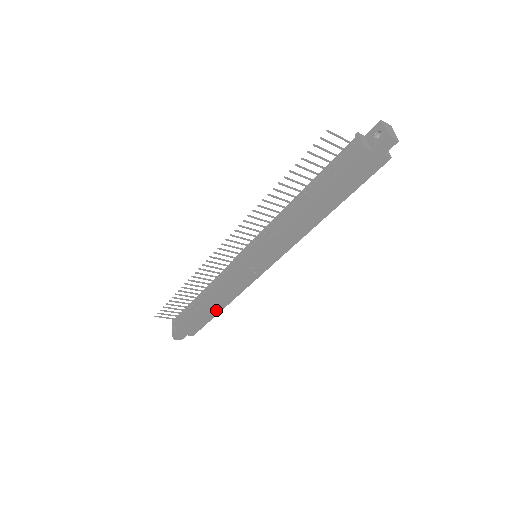
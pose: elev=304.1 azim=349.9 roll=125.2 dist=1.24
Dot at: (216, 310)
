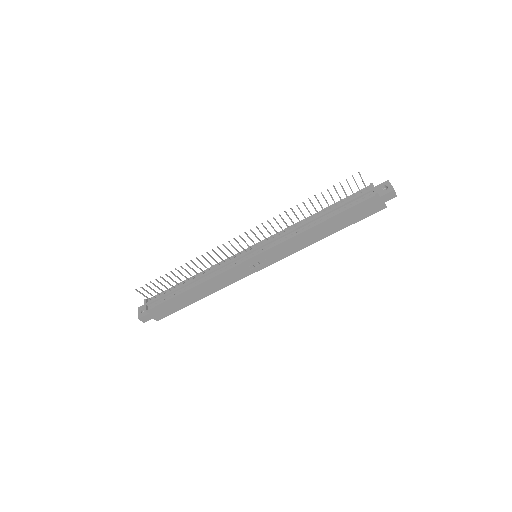
Dot at: (196, 298)
